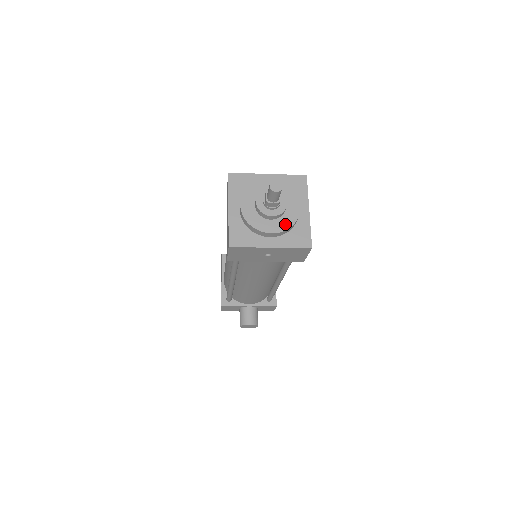
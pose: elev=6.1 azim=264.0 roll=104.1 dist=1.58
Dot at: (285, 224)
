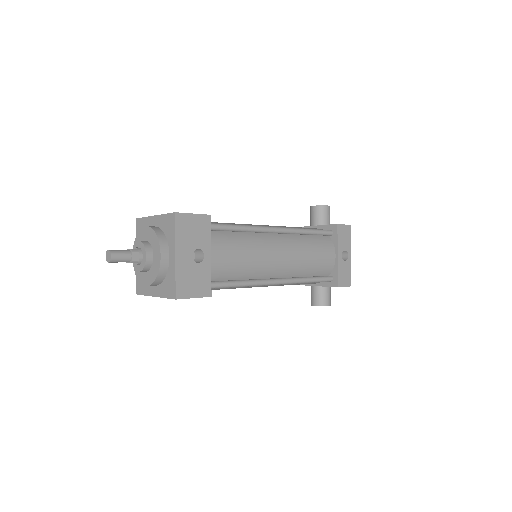
Dot at: (152, 276)
